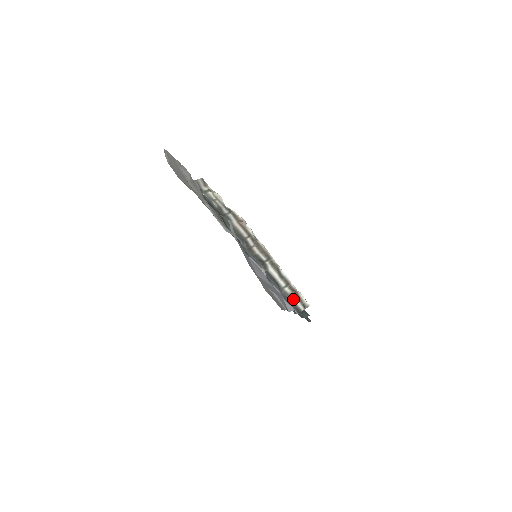
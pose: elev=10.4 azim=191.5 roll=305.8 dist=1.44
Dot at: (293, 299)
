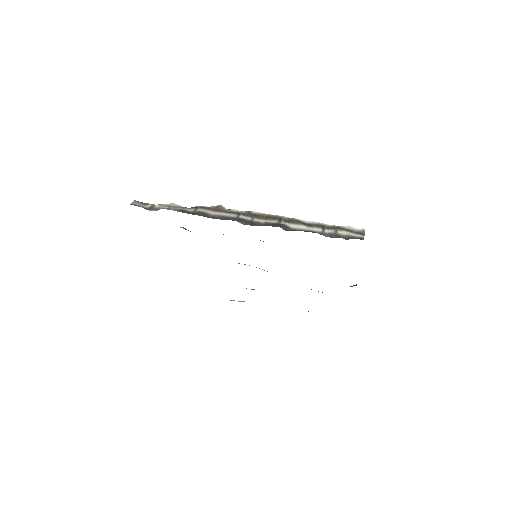
Dot at: (343, 234)
